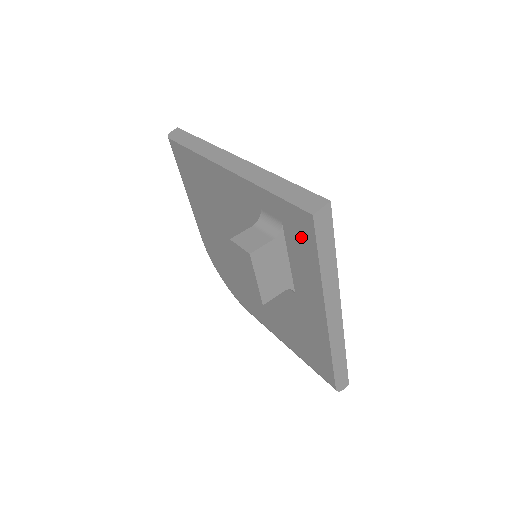
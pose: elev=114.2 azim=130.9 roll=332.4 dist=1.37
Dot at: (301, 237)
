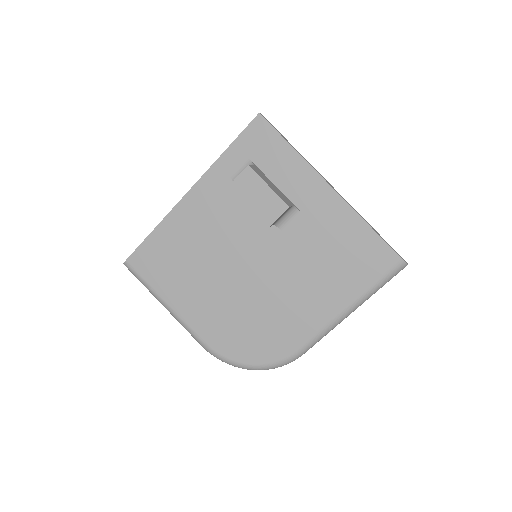
Dot at: (266, 145)
